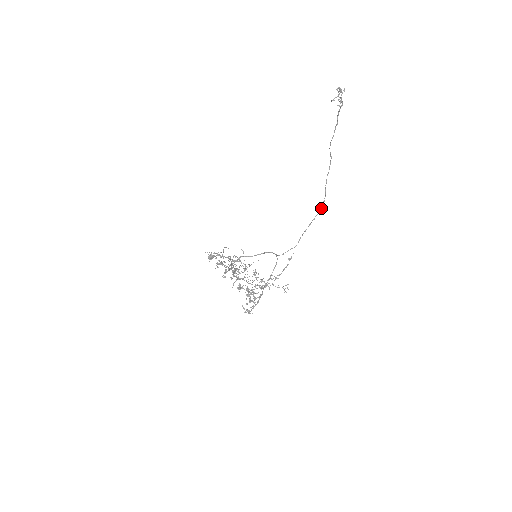
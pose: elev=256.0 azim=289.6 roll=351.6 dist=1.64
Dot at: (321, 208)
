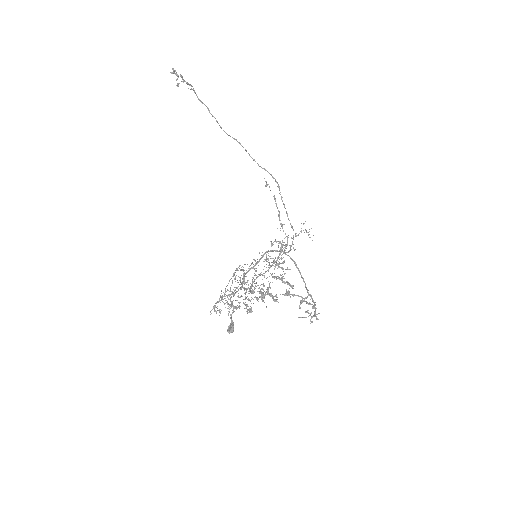
Dot at: occluded
